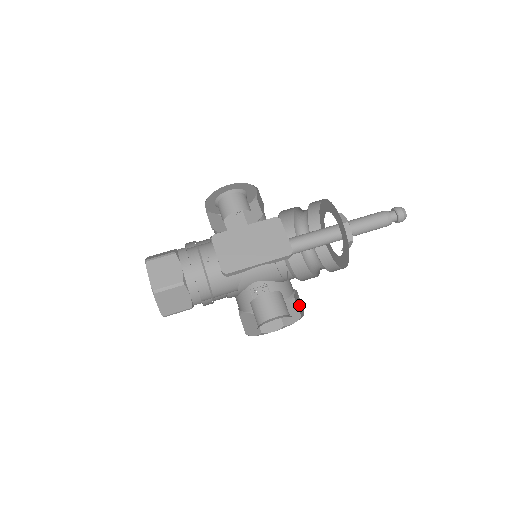
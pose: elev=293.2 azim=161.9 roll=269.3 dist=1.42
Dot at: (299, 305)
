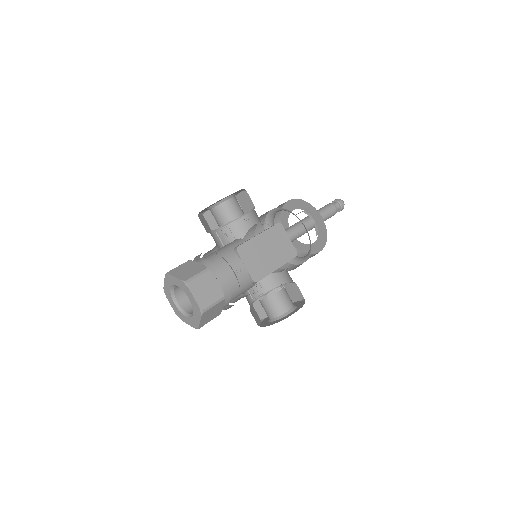
Dot at: (293, 293)
